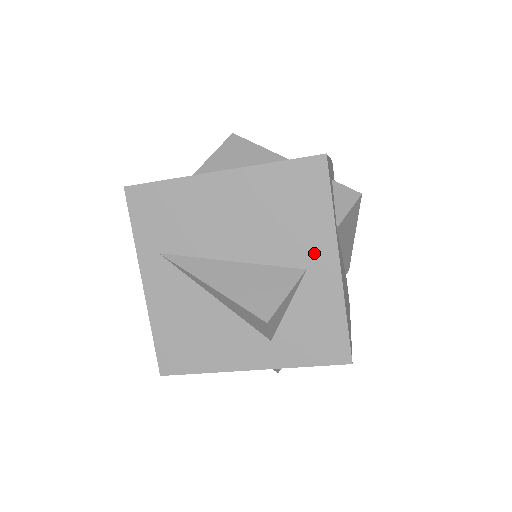
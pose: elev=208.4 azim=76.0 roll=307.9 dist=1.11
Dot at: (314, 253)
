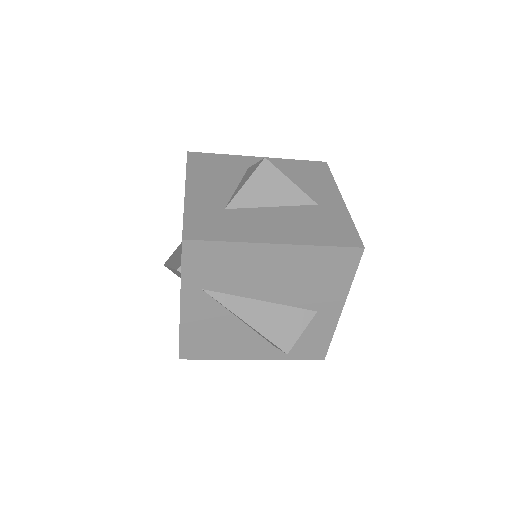
Dot at: (327, 303)
